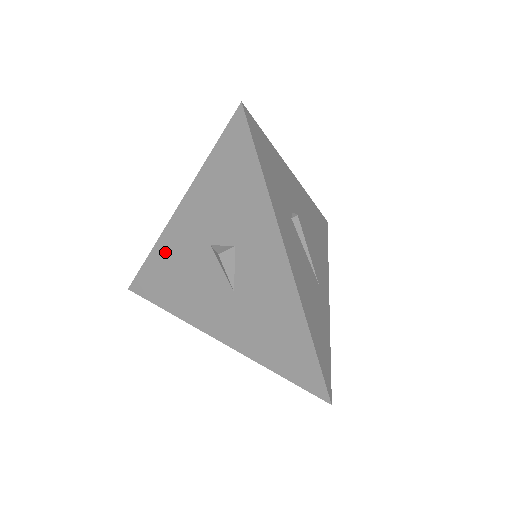
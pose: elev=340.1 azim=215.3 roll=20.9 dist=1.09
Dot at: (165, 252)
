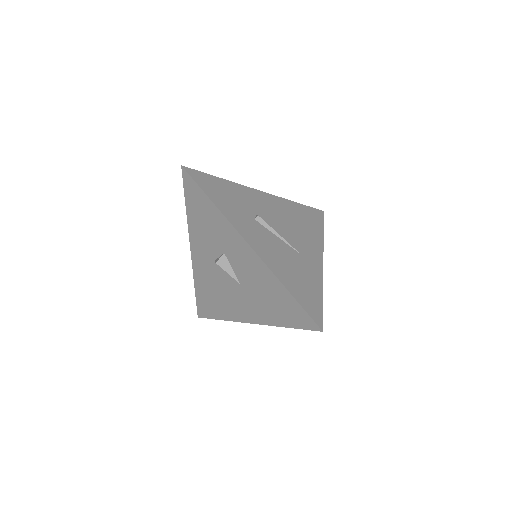
Dot at: (200, 280)
